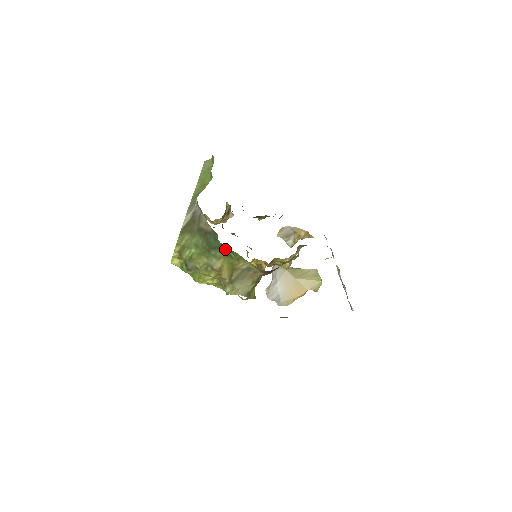
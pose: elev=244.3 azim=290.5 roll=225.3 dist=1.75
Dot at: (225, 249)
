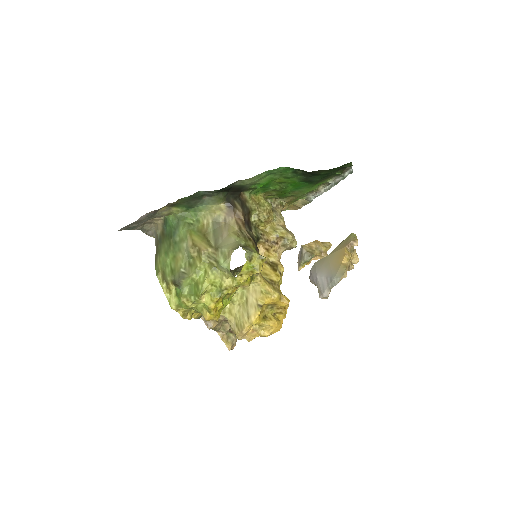
Dot at: (180, 222)
